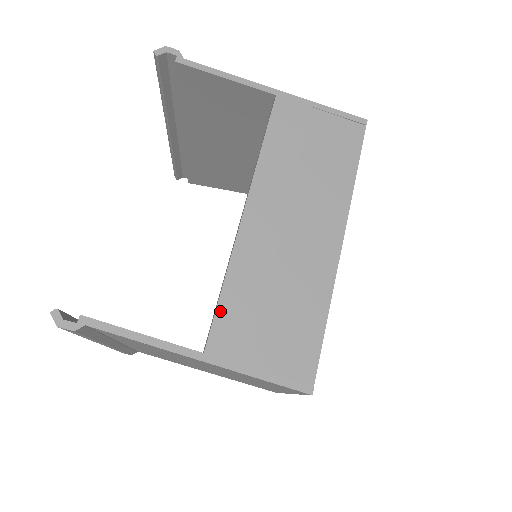
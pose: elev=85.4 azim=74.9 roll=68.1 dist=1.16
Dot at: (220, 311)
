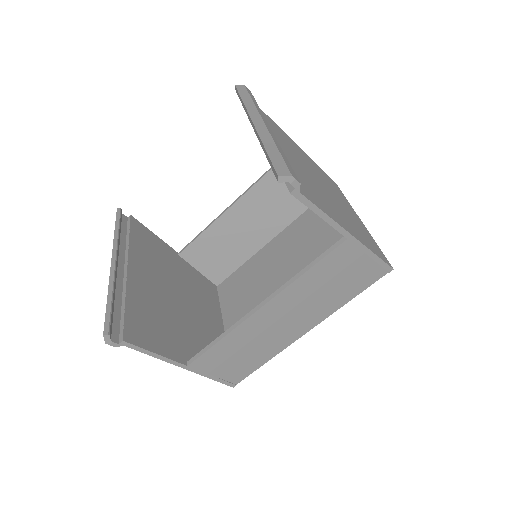
Dot at: (209, 351)
